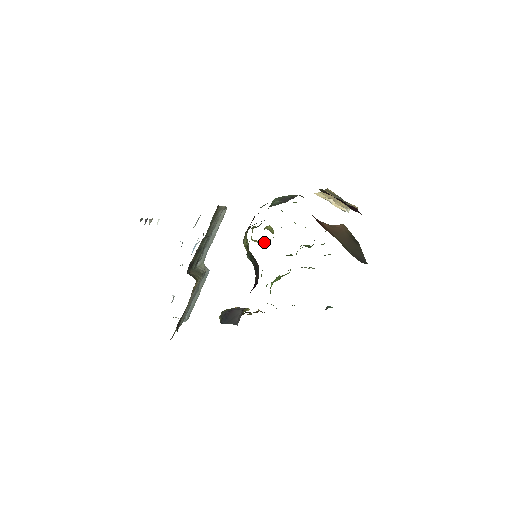
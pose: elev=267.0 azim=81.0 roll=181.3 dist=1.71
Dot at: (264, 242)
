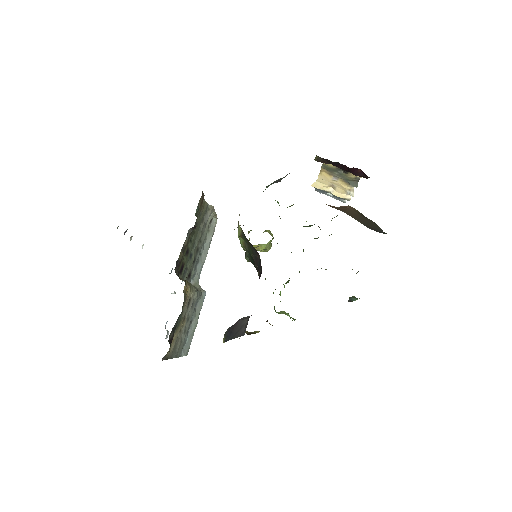
Dot at: (264, 247)
